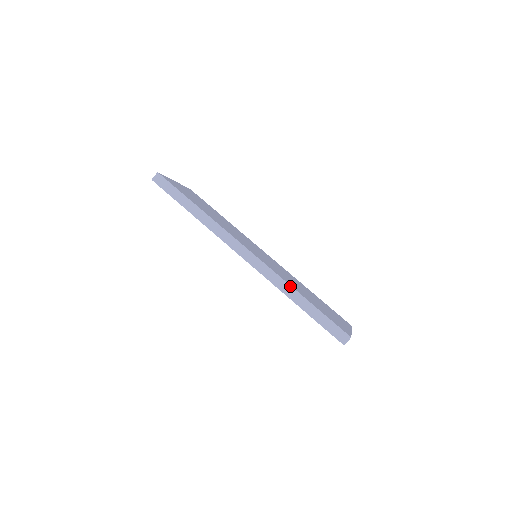
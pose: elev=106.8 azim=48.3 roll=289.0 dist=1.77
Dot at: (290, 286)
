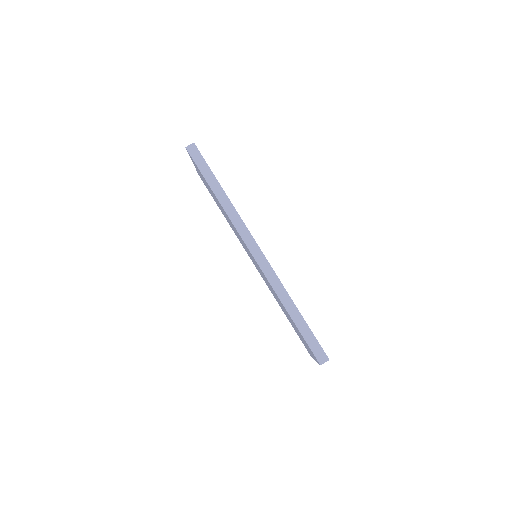
Dot at: (288, 294)
